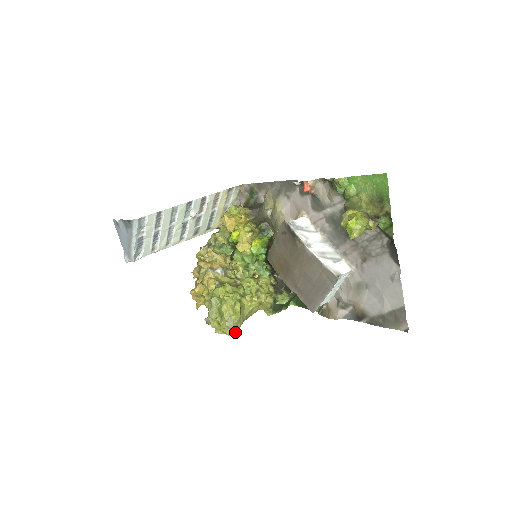
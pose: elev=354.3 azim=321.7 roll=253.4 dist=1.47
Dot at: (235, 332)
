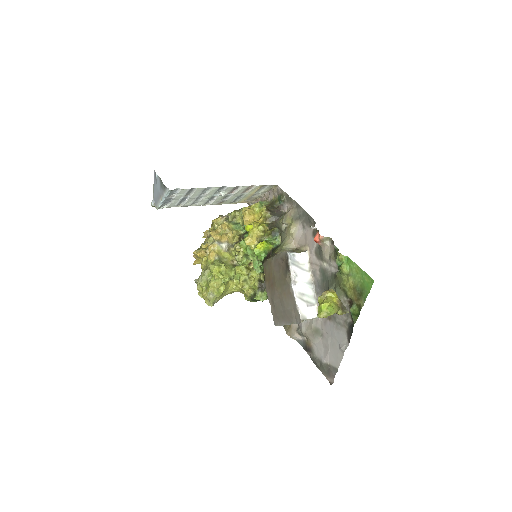
Dot at: (212, 304)
